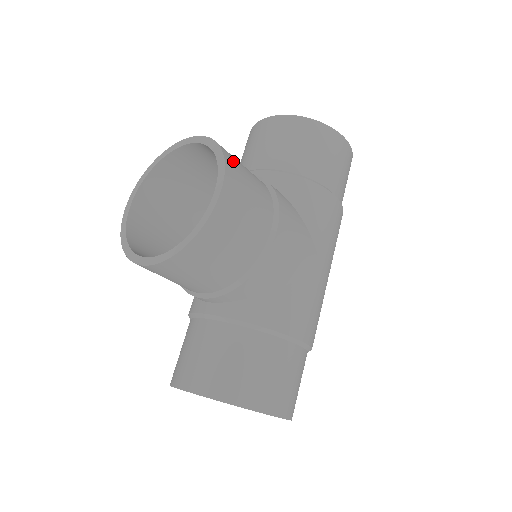
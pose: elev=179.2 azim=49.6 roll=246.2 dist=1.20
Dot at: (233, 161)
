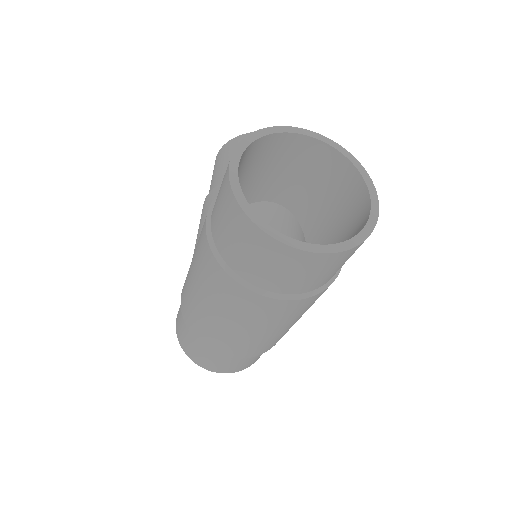
Dot at: occluded
